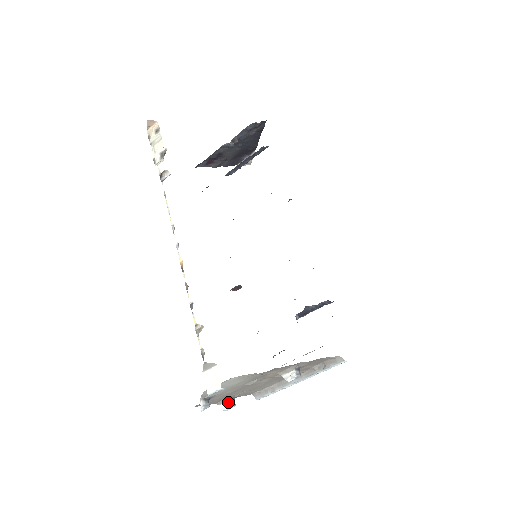
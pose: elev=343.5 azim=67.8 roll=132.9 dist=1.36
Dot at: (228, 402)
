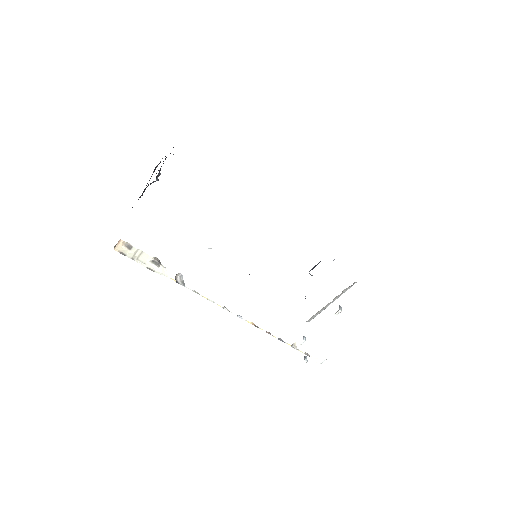
Dot at: (303, 340)
